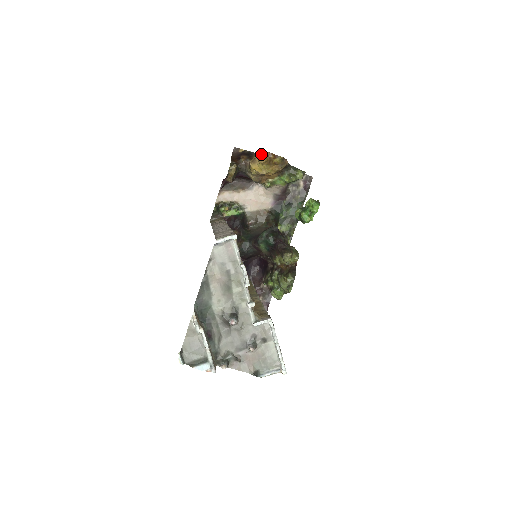
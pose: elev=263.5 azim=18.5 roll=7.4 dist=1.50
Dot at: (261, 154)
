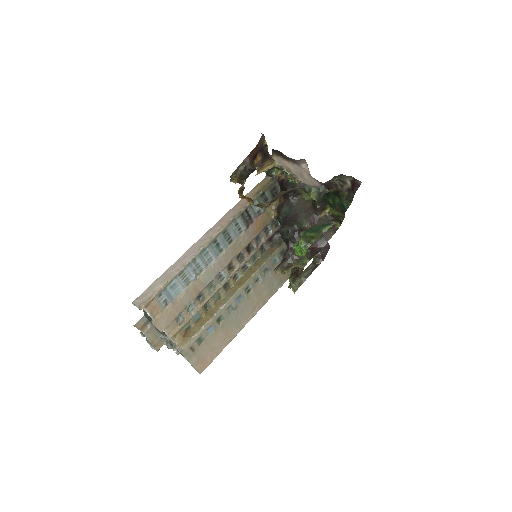
Dot at: (238, 192)
